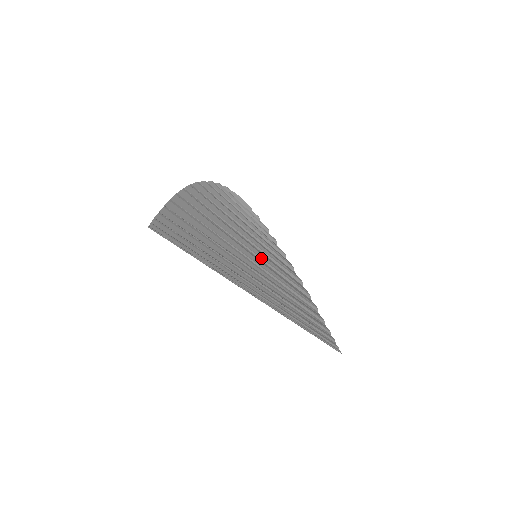
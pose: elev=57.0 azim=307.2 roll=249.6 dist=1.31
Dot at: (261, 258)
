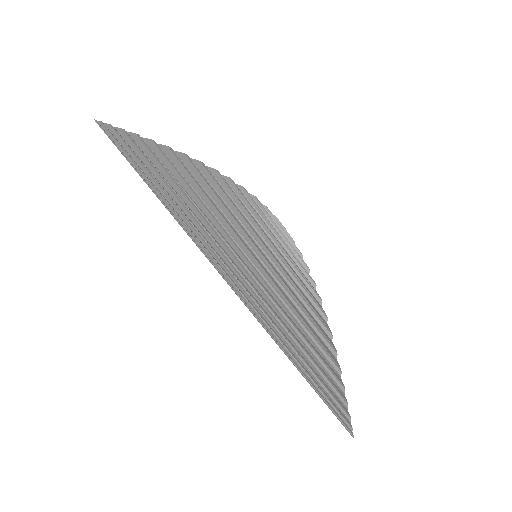
Dot at: (264, 263)
